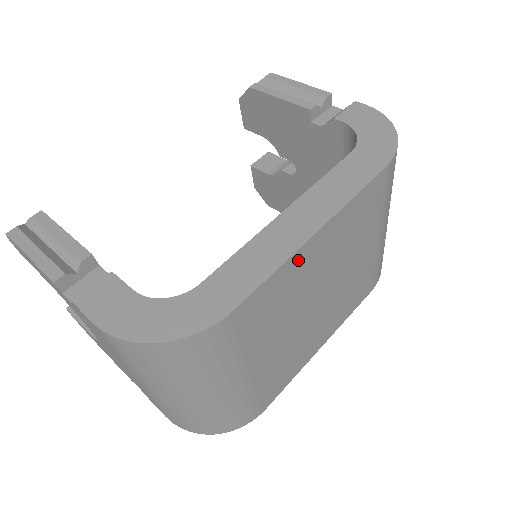
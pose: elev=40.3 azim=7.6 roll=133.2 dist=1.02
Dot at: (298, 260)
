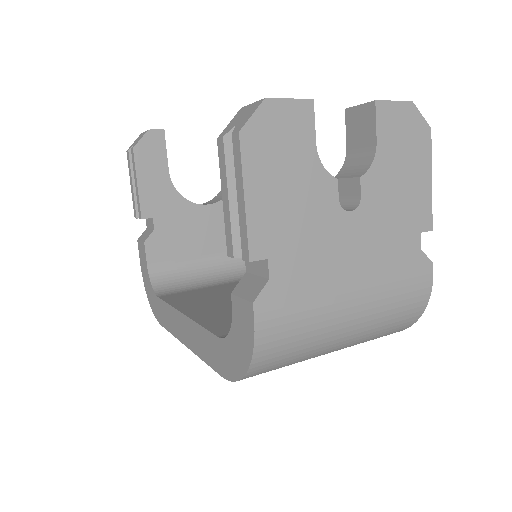
Dot at: occluded
